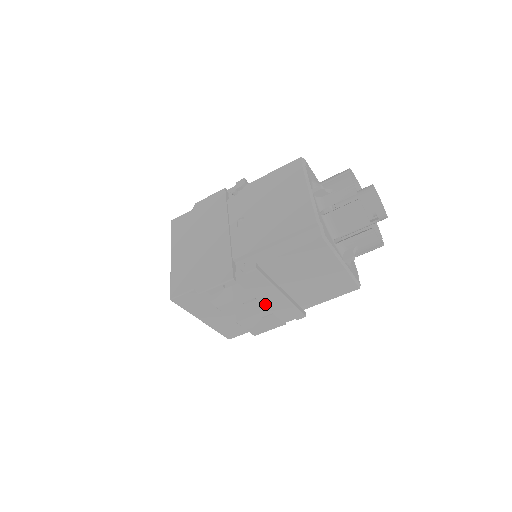
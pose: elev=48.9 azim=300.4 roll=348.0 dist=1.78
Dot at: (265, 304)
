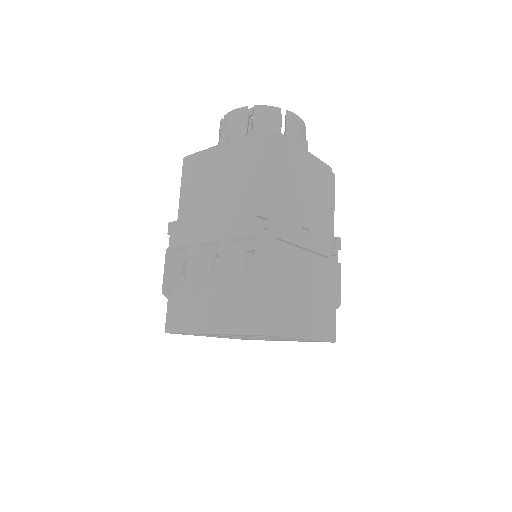
Dot at: (211, 239)
